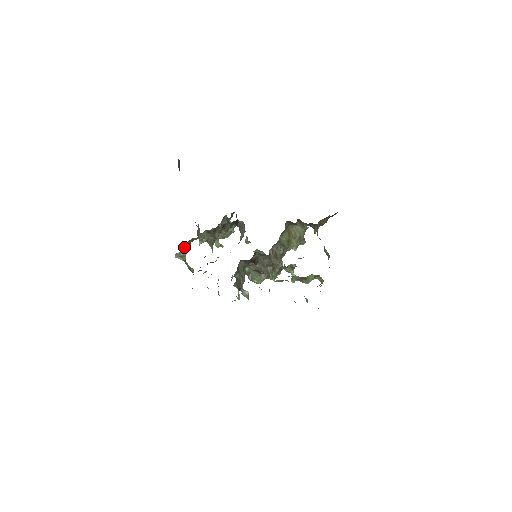
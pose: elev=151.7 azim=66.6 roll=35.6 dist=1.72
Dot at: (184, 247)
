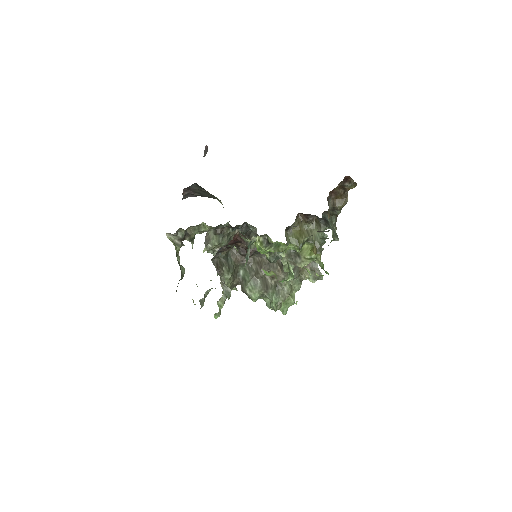
Dot at: (181, 232)
